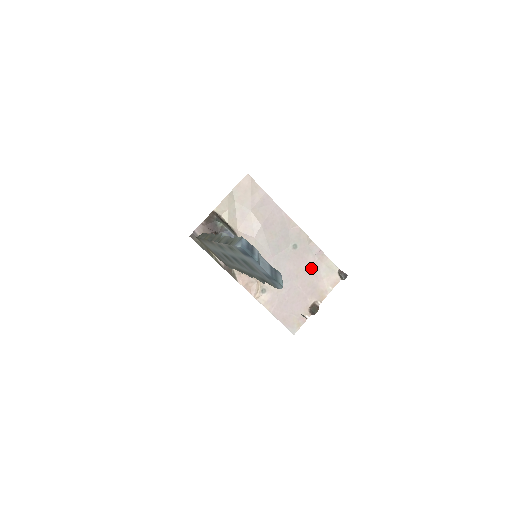
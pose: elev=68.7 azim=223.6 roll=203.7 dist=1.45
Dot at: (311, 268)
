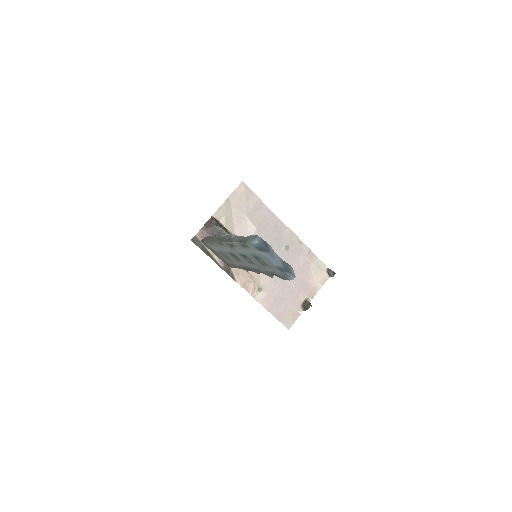
Dot at: (302, 267)
